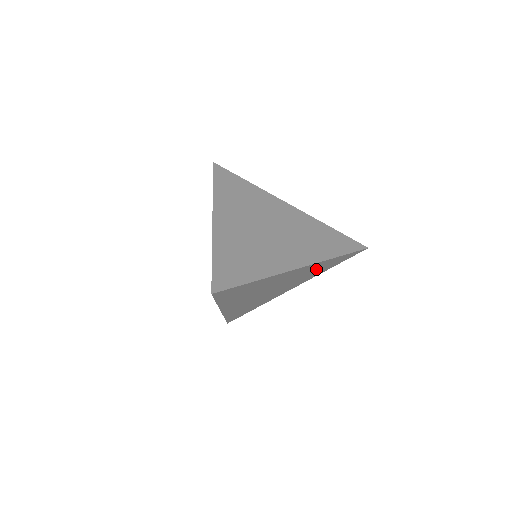
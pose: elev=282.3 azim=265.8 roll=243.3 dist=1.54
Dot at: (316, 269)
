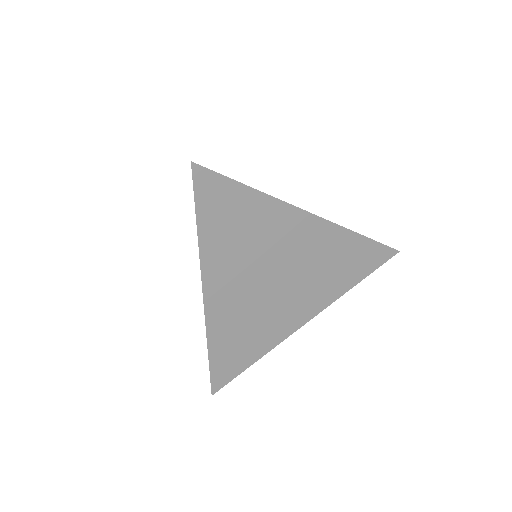
Dot at: (335, 259)
